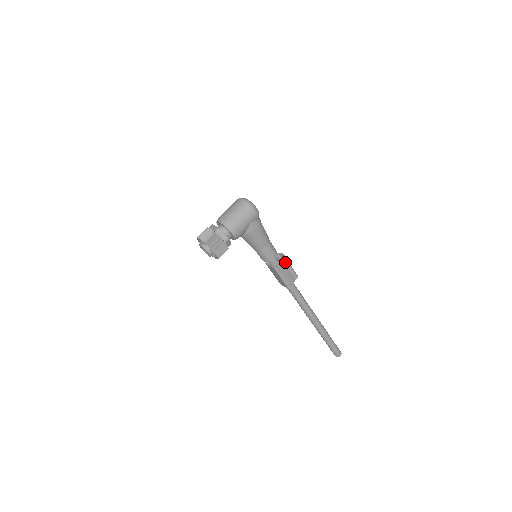
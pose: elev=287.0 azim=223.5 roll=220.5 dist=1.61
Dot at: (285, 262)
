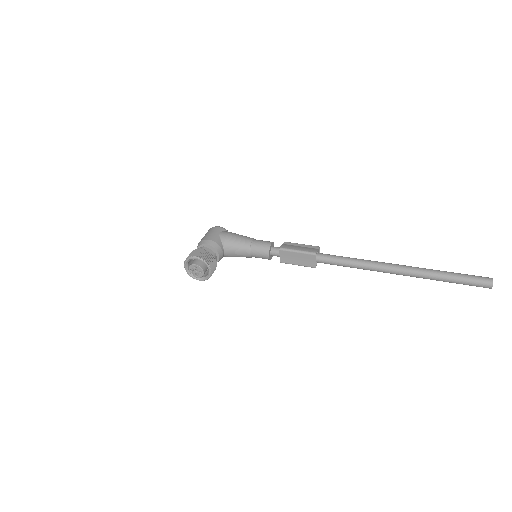
Dot at: (290, 244)
